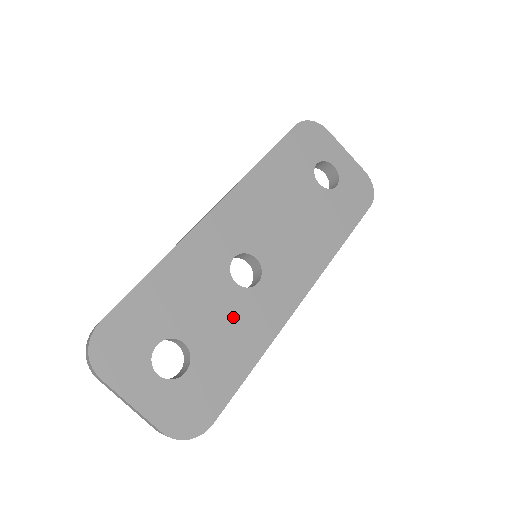
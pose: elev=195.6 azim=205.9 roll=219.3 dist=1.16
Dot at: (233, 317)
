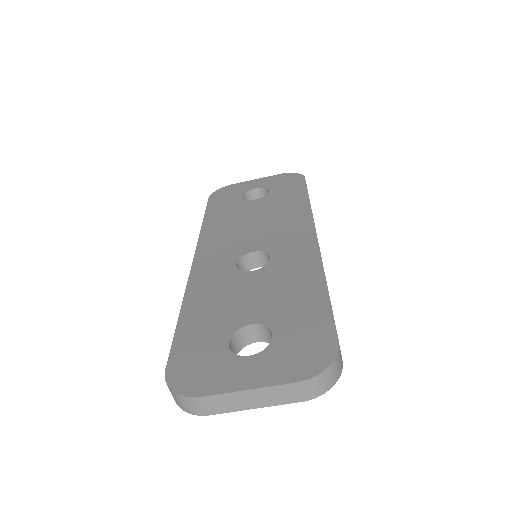
Dot at: (273, 284)
